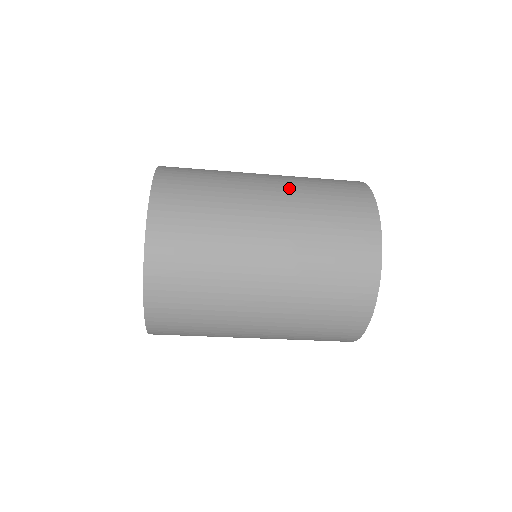
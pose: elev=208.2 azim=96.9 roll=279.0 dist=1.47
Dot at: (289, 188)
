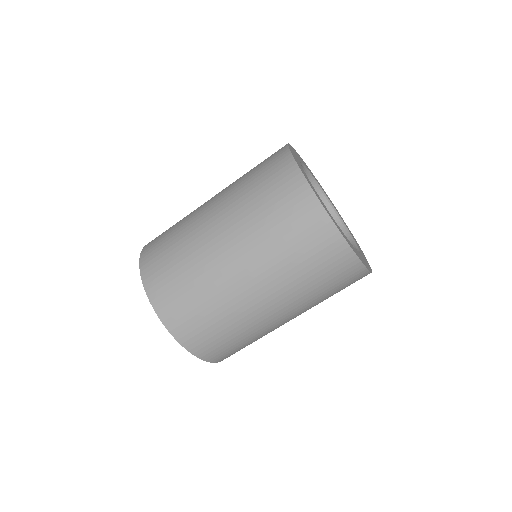
Dot at: (226, 189)
